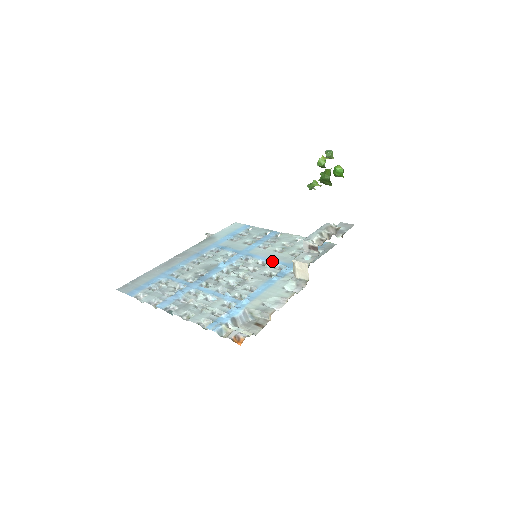
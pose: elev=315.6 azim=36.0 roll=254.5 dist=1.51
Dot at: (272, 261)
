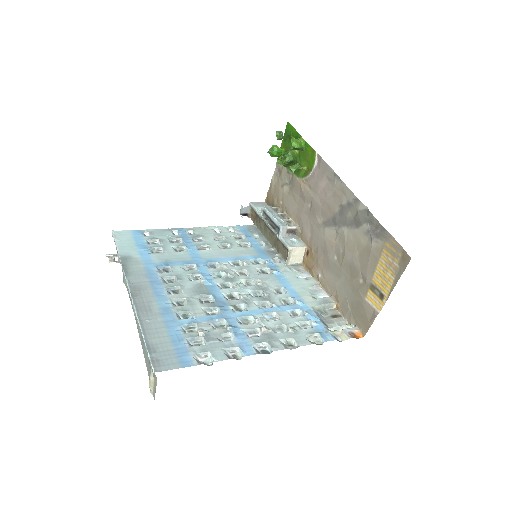
Dot at: (241, 258)
